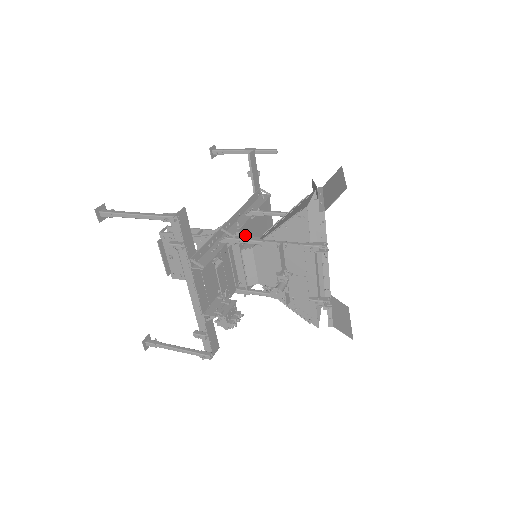
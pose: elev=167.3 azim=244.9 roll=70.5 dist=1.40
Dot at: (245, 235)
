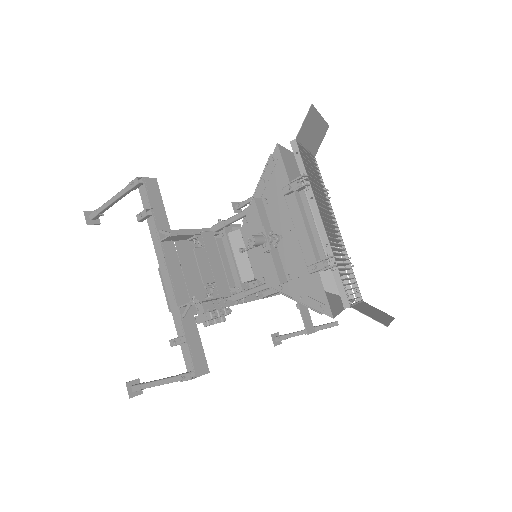
Dot at: (235, 224)
